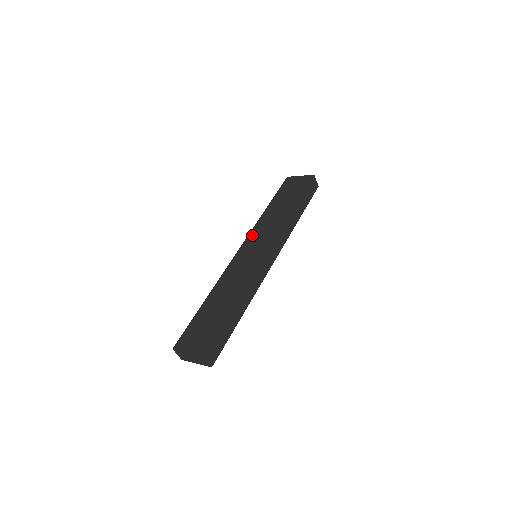
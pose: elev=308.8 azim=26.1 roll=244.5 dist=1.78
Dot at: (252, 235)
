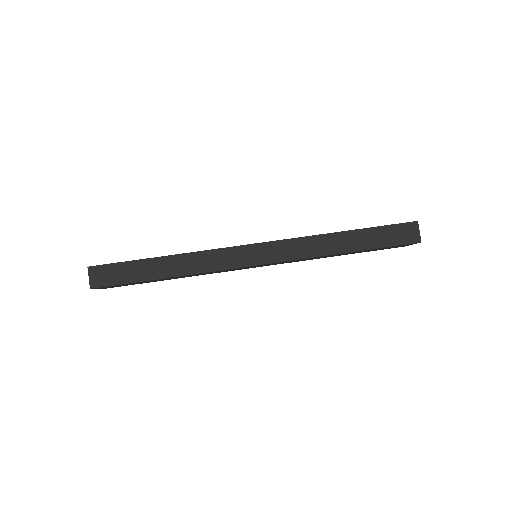
Dot at: occluded
